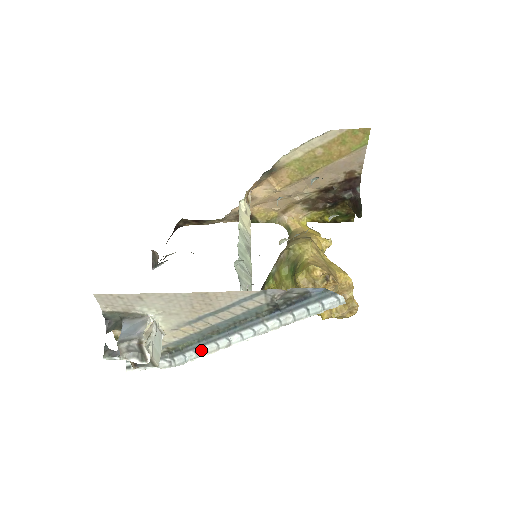
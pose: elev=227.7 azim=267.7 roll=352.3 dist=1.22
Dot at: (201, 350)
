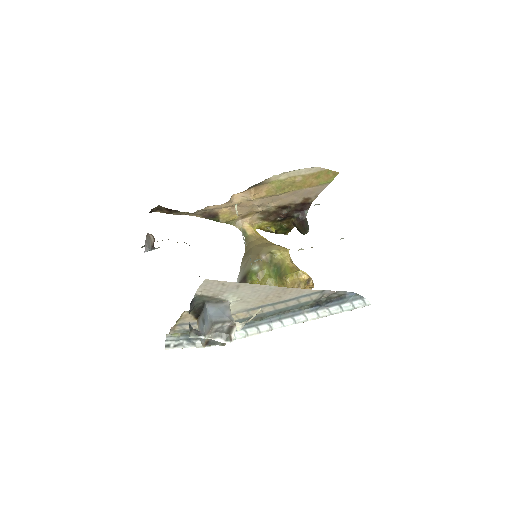
Dot at: (240, 333)
